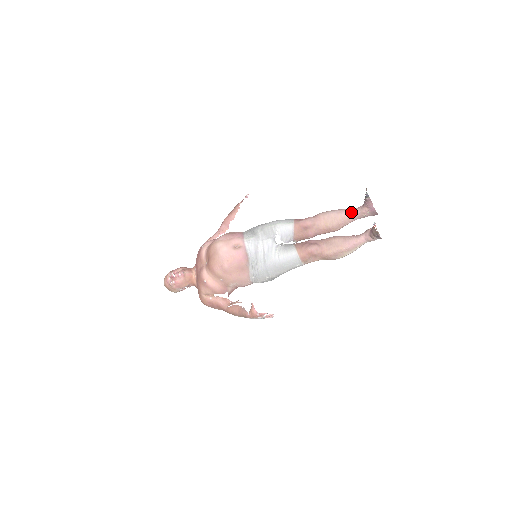
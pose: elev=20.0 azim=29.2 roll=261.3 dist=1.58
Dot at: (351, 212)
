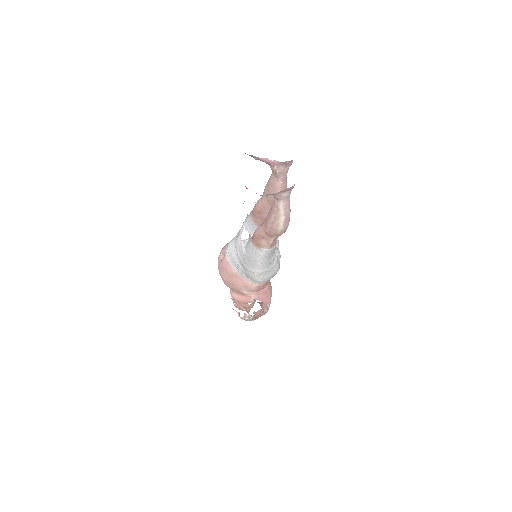
Dot at: (272, 175)
